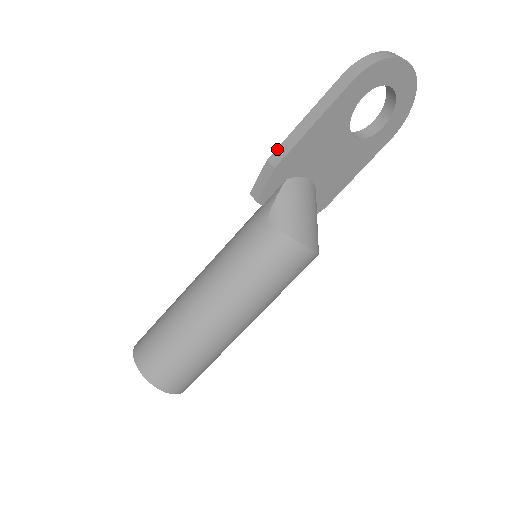
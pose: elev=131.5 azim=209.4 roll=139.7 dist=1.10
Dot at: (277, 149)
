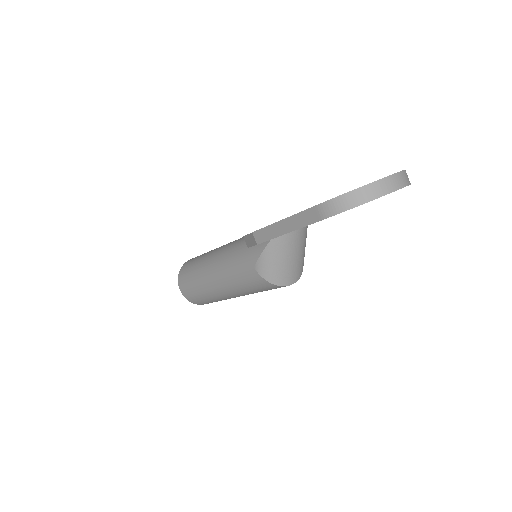
Dot at: (259, 230)
